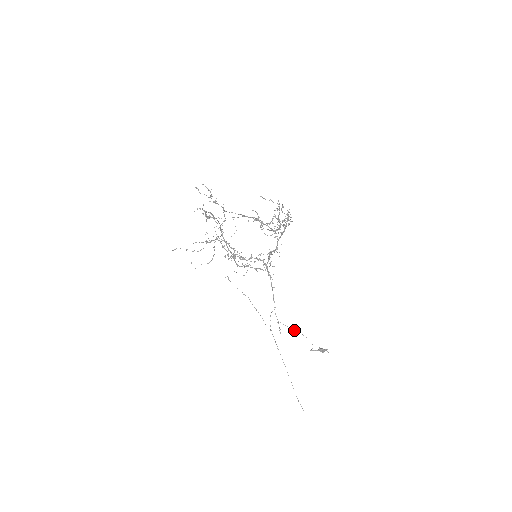
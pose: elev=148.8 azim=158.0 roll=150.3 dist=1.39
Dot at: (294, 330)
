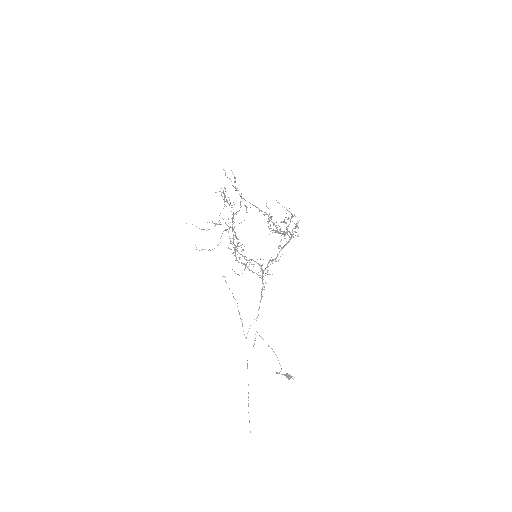
Dot at: (268, 345)
